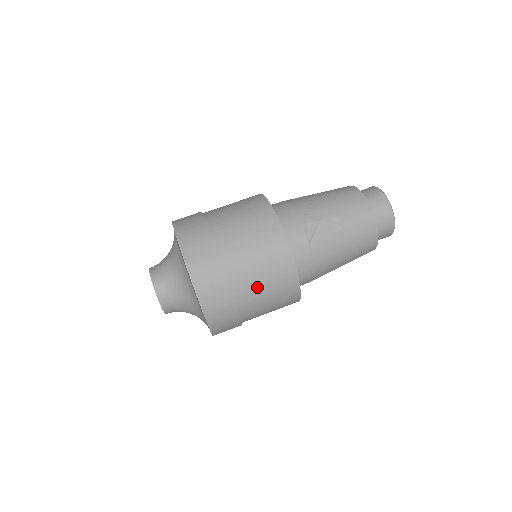
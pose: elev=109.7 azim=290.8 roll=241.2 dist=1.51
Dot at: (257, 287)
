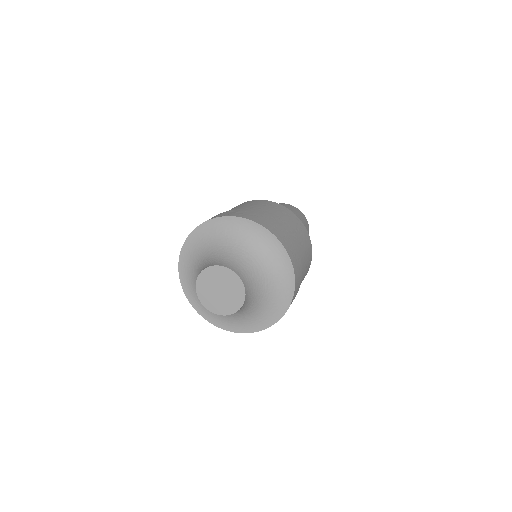
Dot at: (305, 267)
